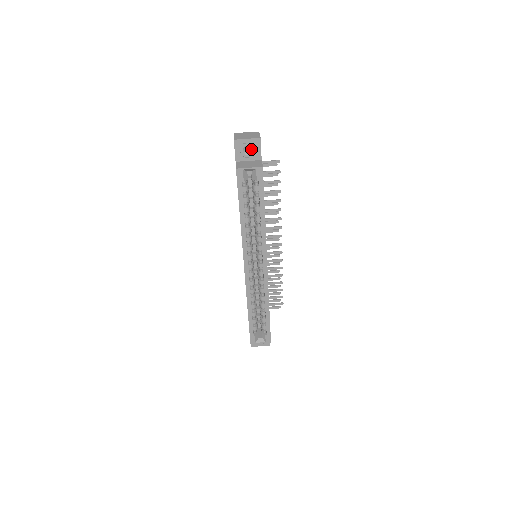
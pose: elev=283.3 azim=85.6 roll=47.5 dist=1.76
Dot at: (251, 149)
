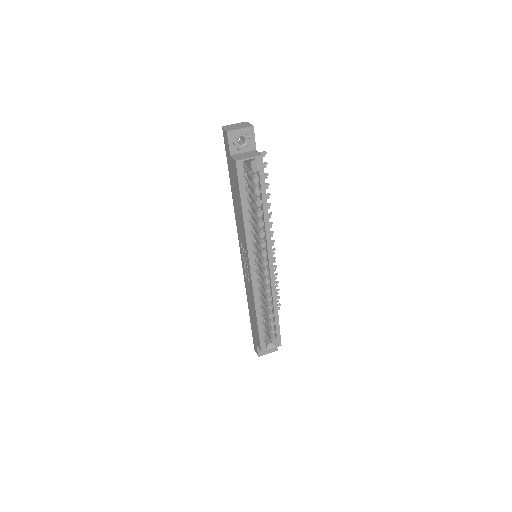
Dot at: (245, 139)
